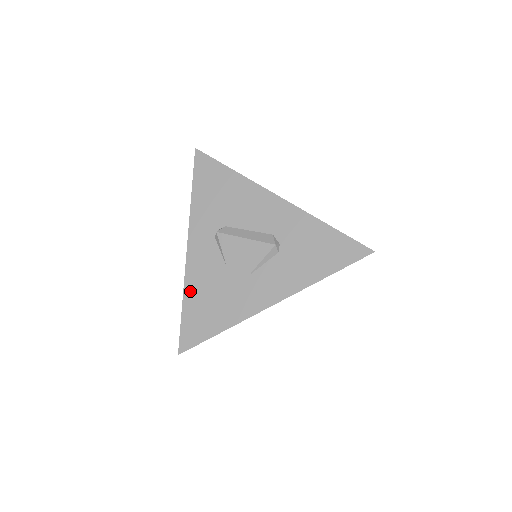
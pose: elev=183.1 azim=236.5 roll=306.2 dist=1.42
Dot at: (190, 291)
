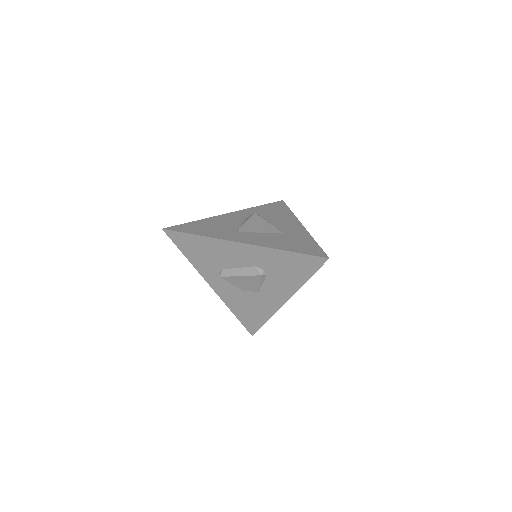
Dot at: (232, 307)
